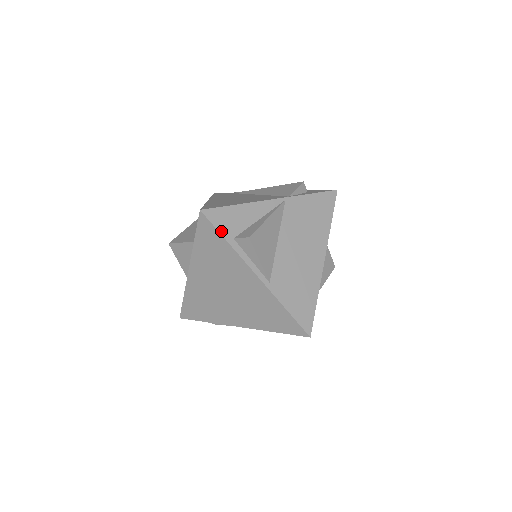
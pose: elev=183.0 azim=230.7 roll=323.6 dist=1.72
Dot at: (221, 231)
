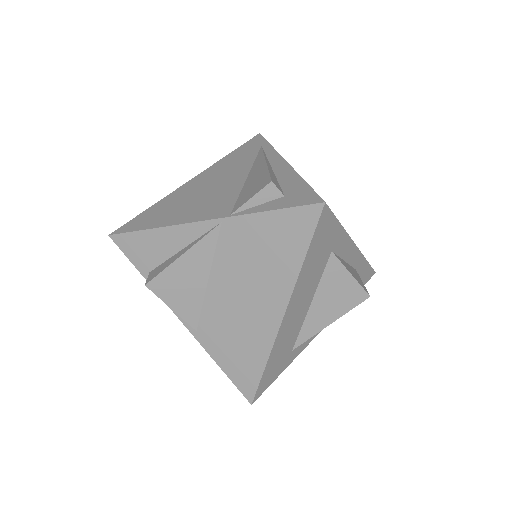
Dot at: (134, 262)
